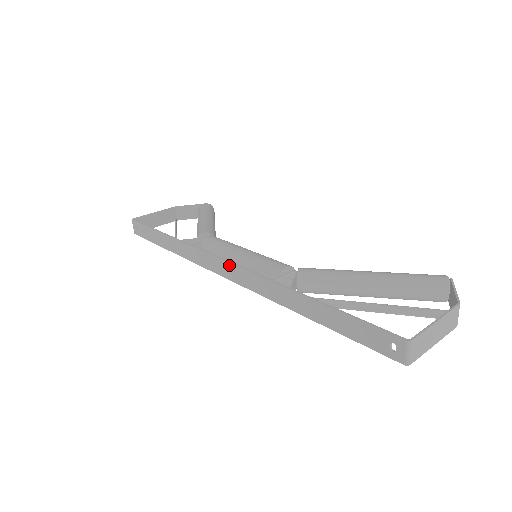
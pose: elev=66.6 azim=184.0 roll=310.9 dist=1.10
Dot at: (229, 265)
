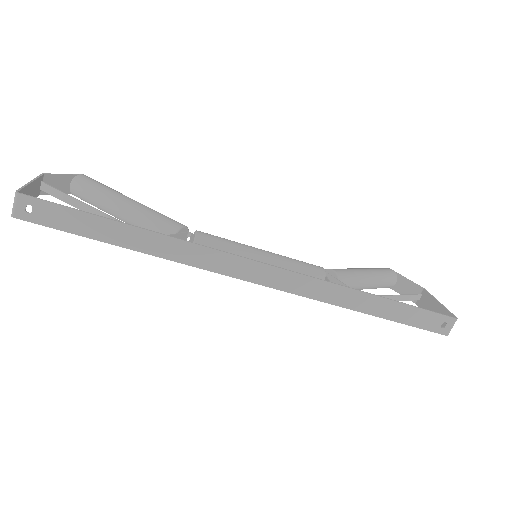
Dot at: (273, 269)
